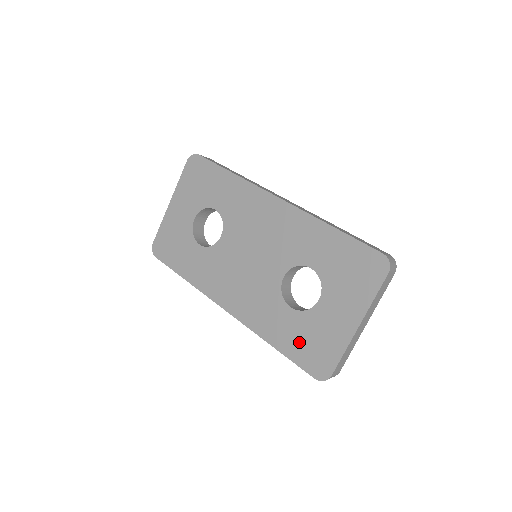
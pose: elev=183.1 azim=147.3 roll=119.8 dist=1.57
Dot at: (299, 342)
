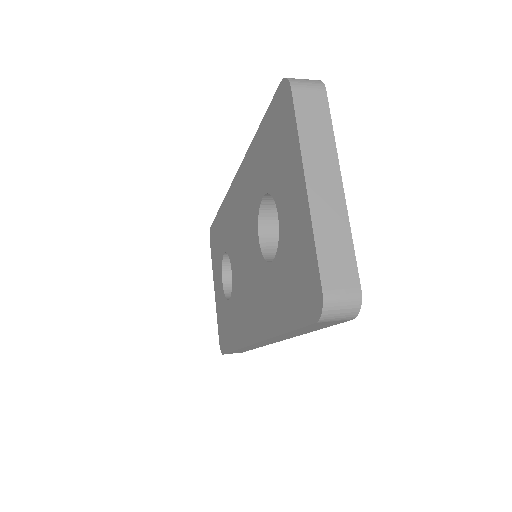
Dot at: (289, 293)
